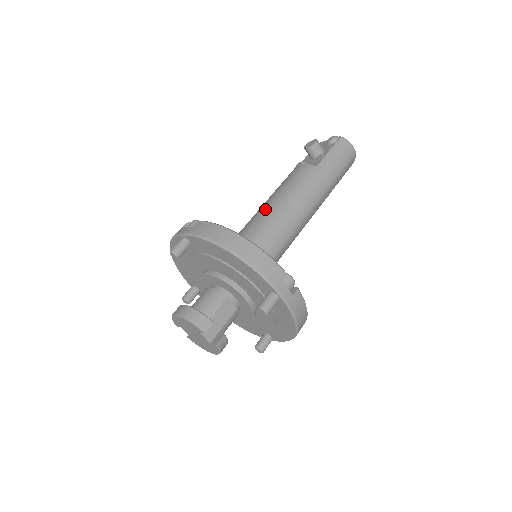
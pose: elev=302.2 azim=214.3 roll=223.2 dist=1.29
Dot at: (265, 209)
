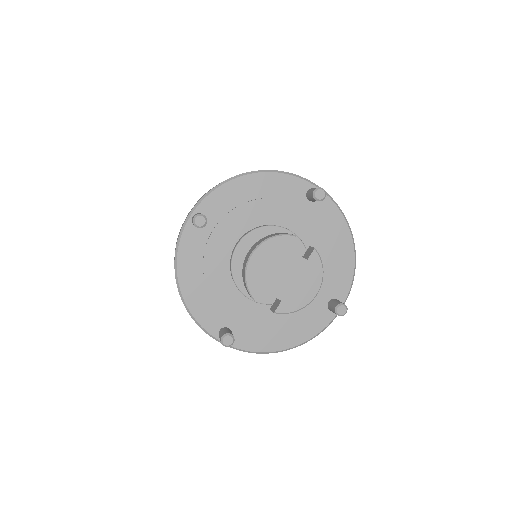
Dot at: occluded
